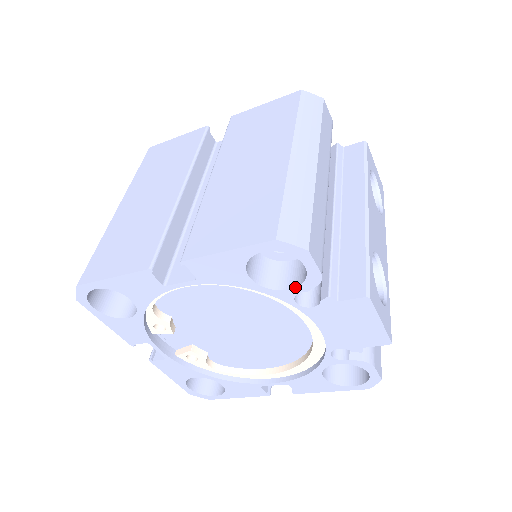
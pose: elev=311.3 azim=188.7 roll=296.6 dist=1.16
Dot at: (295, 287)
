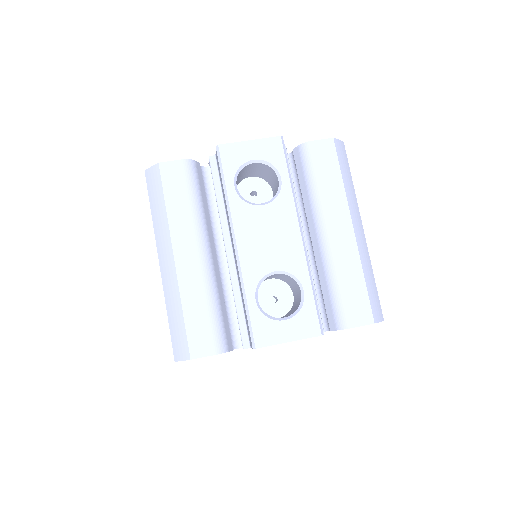
Dot at: occluded
